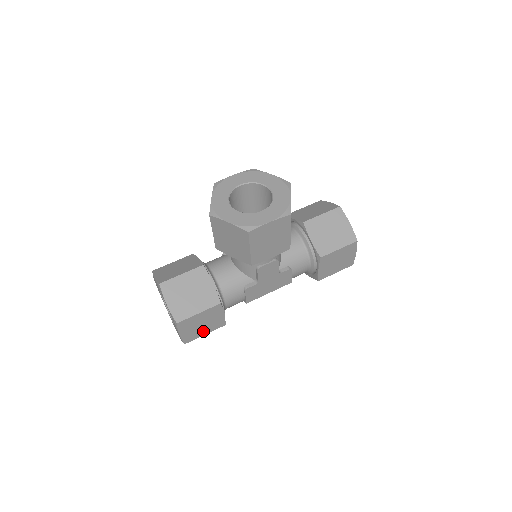
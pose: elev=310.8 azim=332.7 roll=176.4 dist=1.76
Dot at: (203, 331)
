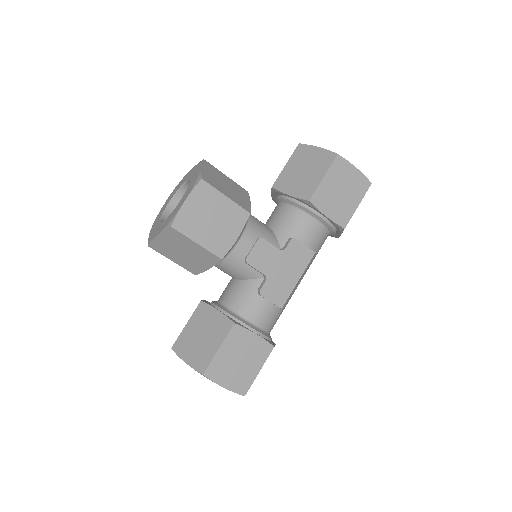
Dot at: (252, 368)
